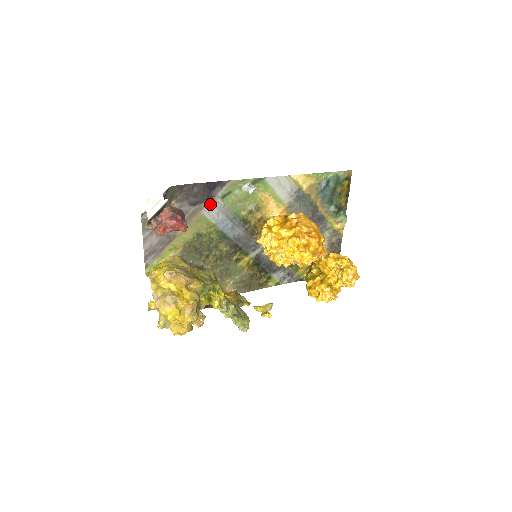
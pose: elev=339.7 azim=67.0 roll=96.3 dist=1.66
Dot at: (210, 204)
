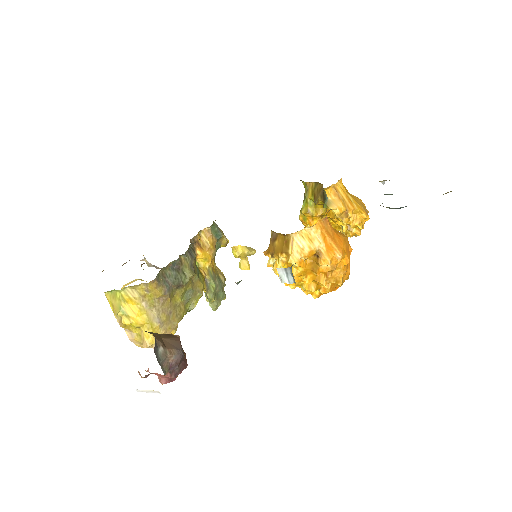
Dot at: occluded
